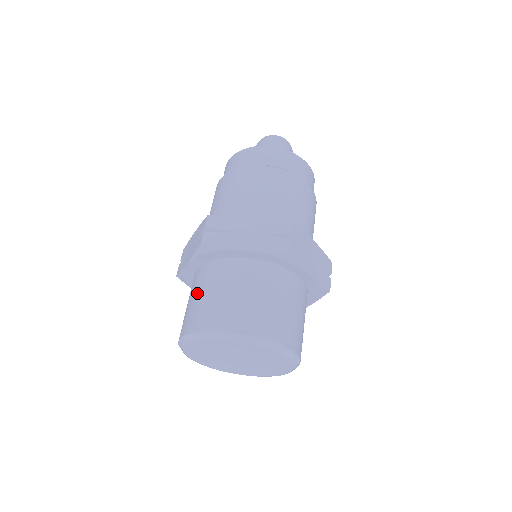
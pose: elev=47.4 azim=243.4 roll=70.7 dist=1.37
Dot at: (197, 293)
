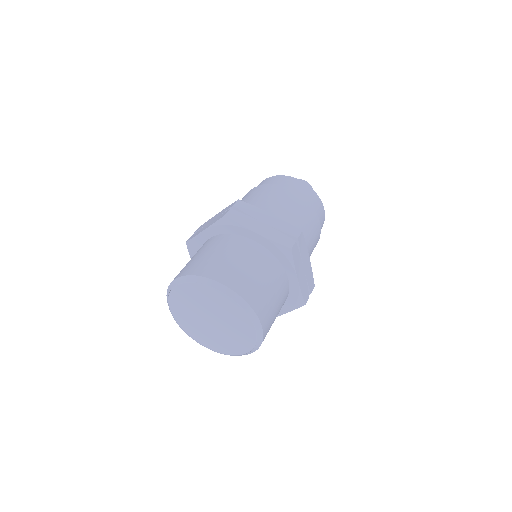
Dot at: (204, 252)
